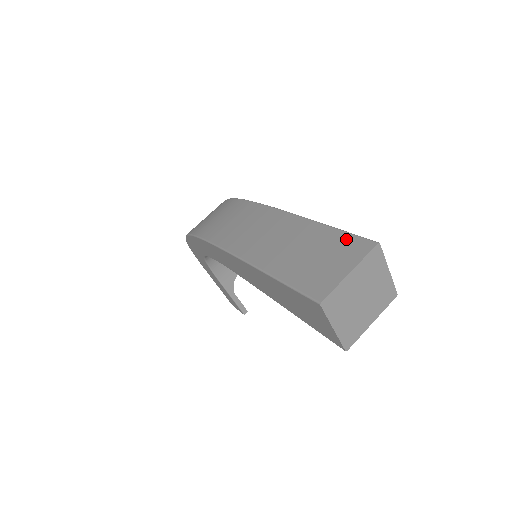
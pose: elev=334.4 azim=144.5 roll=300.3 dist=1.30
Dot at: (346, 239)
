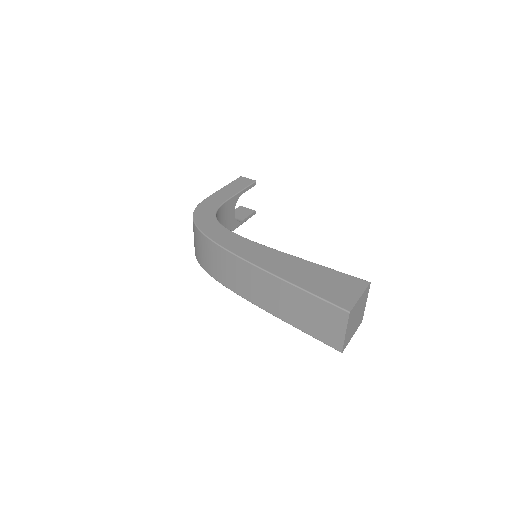
Dot at: (327, 307)
